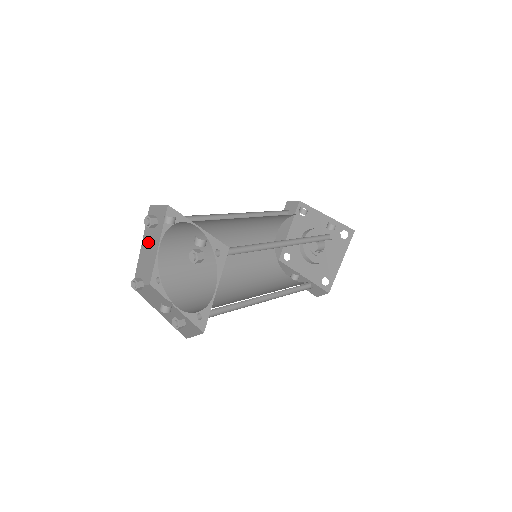
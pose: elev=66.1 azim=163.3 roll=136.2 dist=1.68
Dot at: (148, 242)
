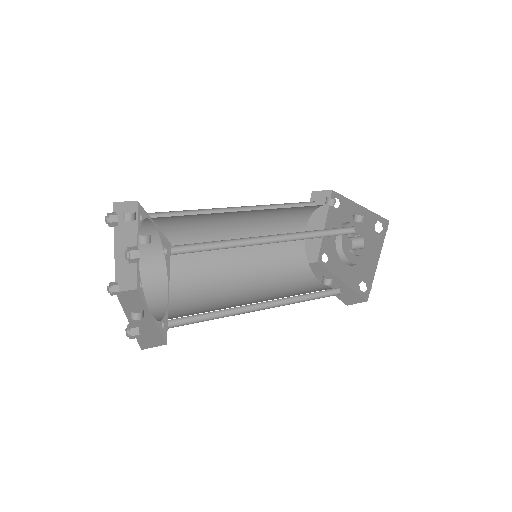
Dot at: (122, 243)
